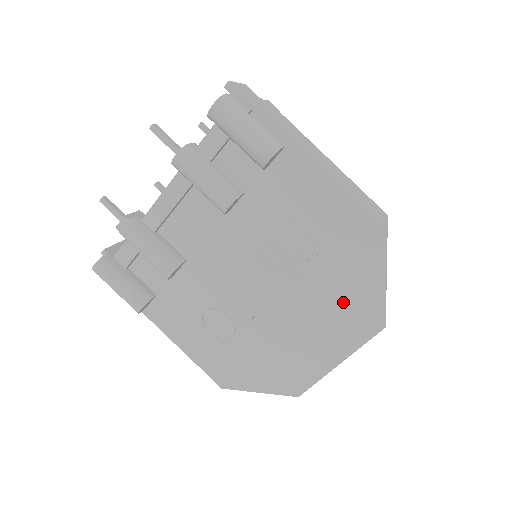
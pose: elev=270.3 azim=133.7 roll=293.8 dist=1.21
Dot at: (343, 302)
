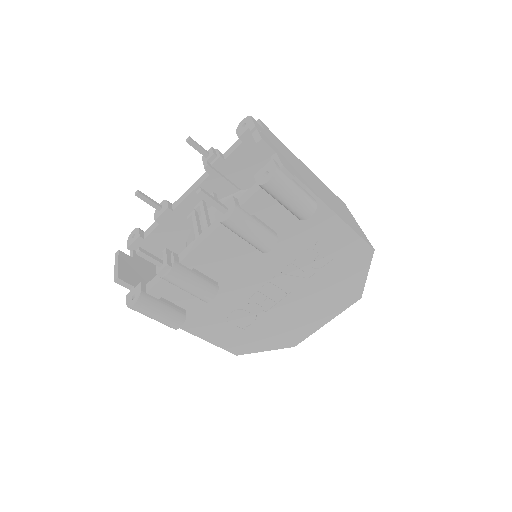
Dot at: (337, 289)
